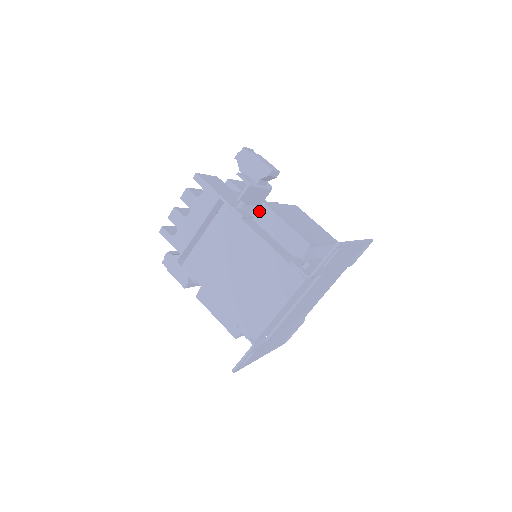
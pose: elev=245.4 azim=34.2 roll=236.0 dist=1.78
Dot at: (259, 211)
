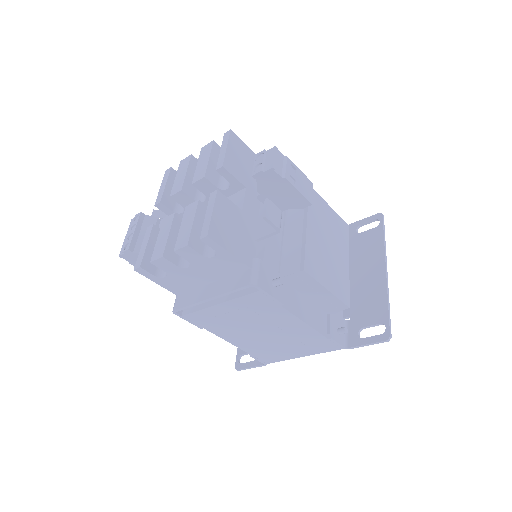
Dot at: (295, 276)
